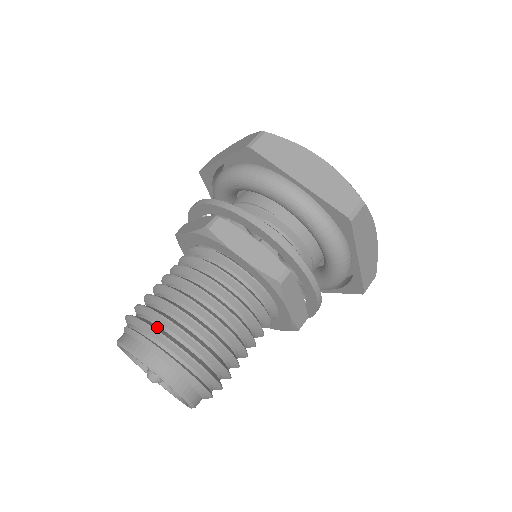
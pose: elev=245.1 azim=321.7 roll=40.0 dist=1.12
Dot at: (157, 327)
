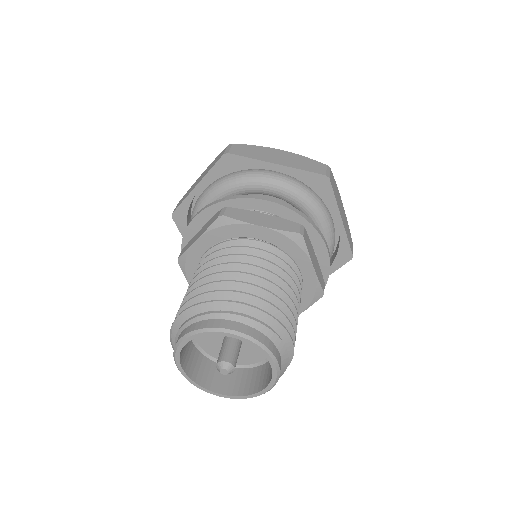
Dot at: (276, 321)
